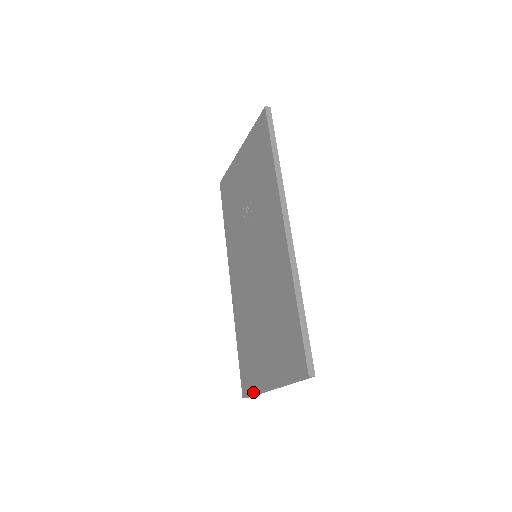
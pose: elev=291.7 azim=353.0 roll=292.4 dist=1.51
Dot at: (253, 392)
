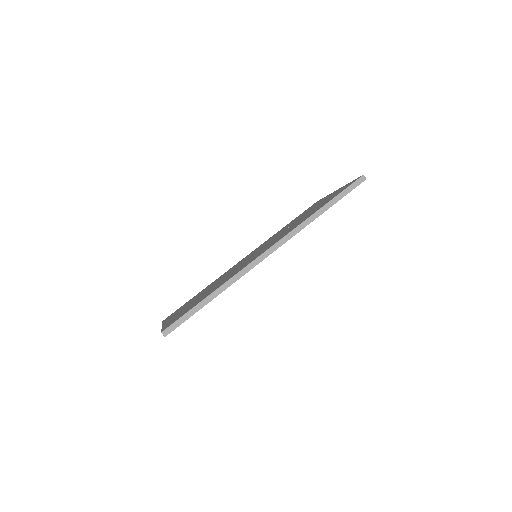
Dot at: occluded
